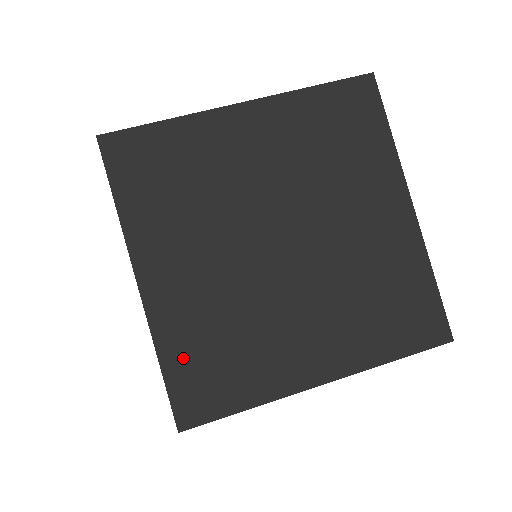
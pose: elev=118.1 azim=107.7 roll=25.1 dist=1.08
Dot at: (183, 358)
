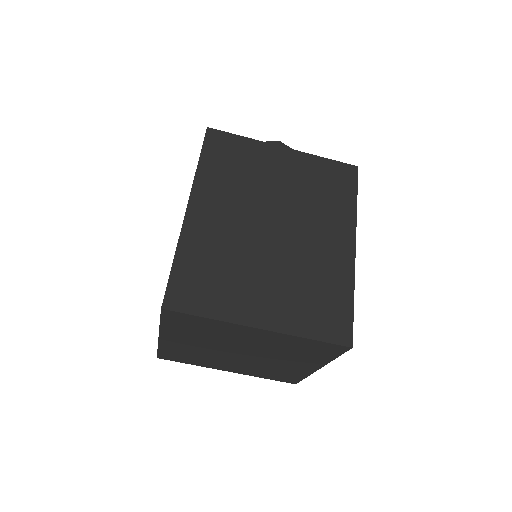
Dot at: (169, 352)
